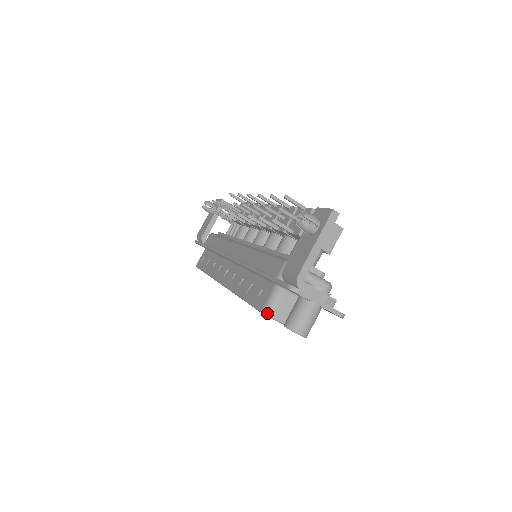
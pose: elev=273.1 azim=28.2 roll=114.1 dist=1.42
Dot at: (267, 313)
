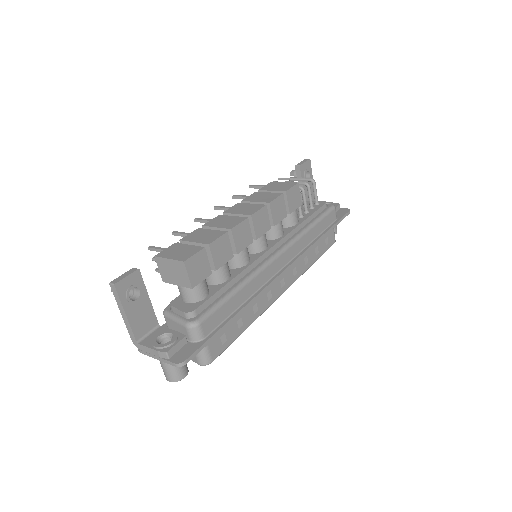
Dot at: occluded
